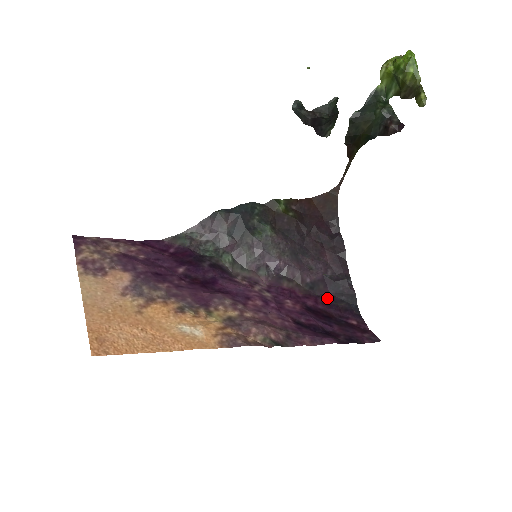
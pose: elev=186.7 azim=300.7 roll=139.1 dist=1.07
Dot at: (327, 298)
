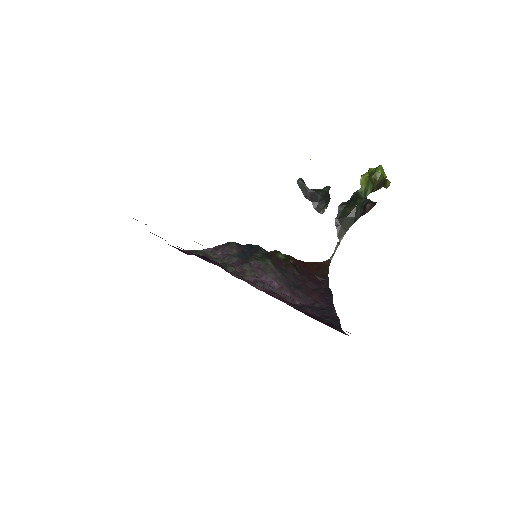
Dot at: occluded
